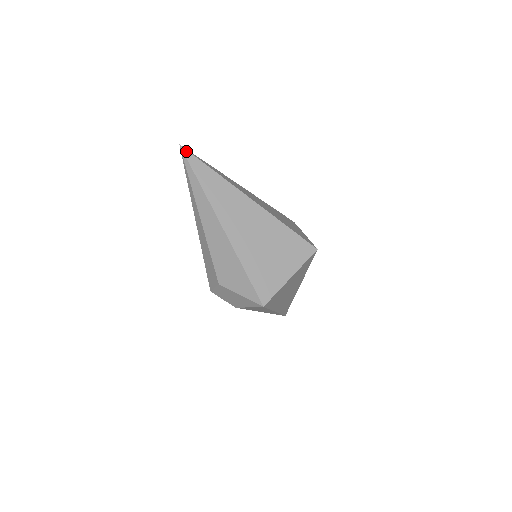
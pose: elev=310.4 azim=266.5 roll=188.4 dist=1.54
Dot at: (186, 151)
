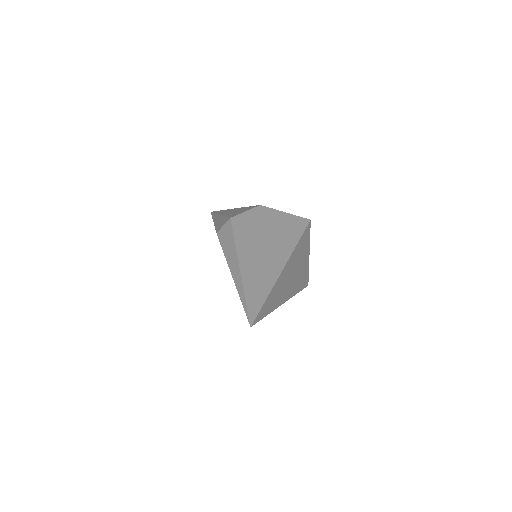
Dot at: (255, 321)
